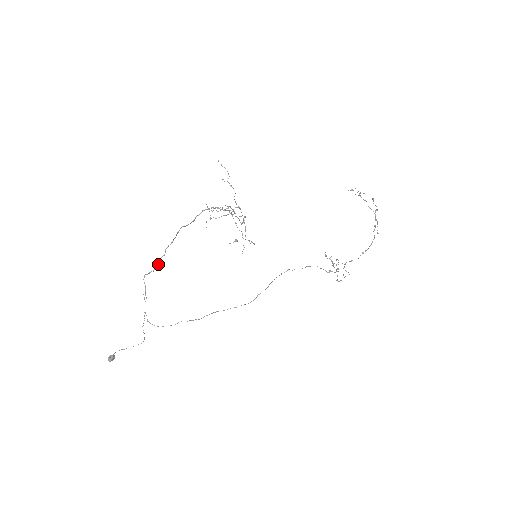
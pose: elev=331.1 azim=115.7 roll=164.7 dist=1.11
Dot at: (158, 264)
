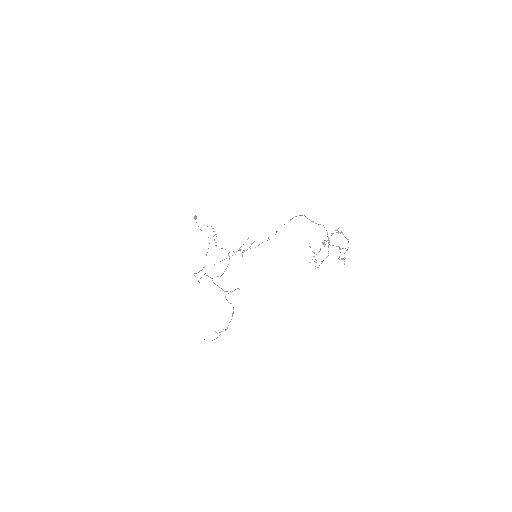
Dot at: occluded
